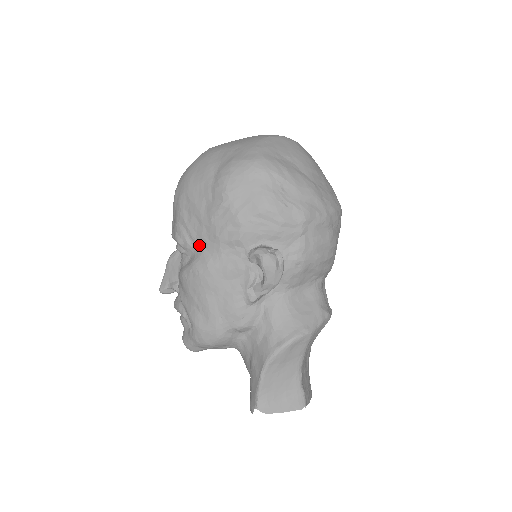
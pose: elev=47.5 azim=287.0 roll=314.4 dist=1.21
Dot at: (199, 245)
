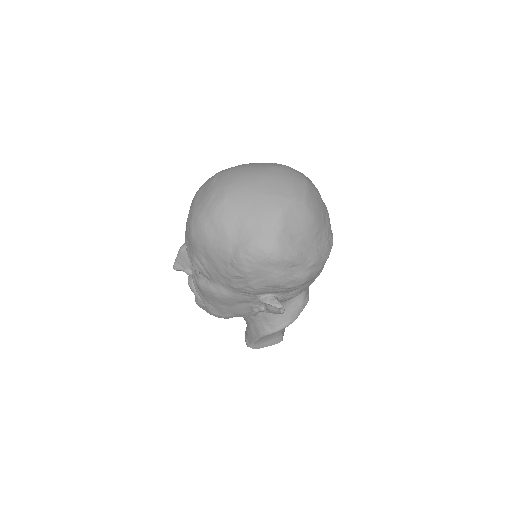
Dot at: (216, 281)
